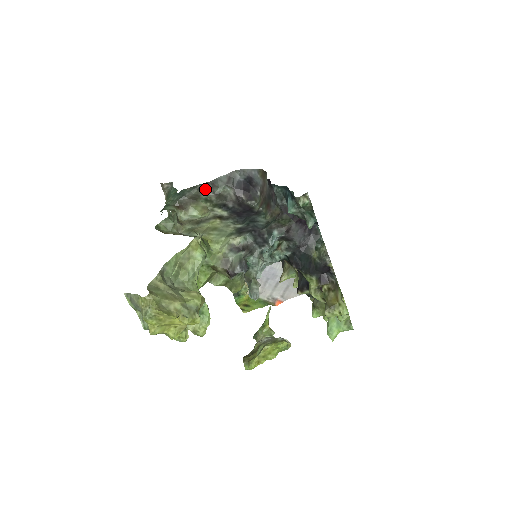
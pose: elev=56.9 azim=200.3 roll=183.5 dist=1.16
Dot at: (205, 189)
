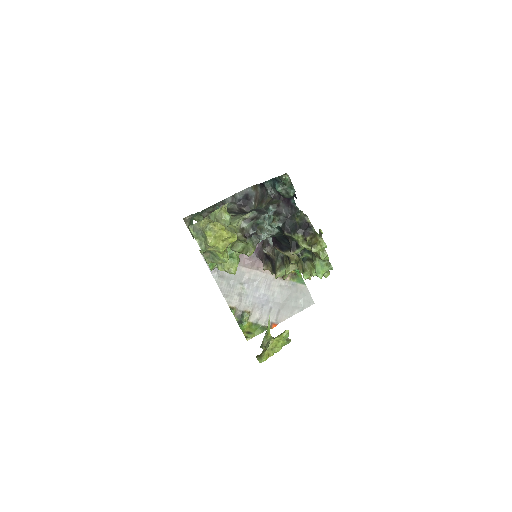
Dot at: (218, 206)
